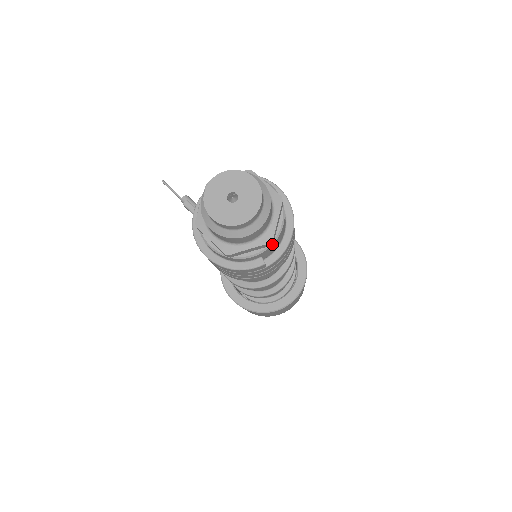
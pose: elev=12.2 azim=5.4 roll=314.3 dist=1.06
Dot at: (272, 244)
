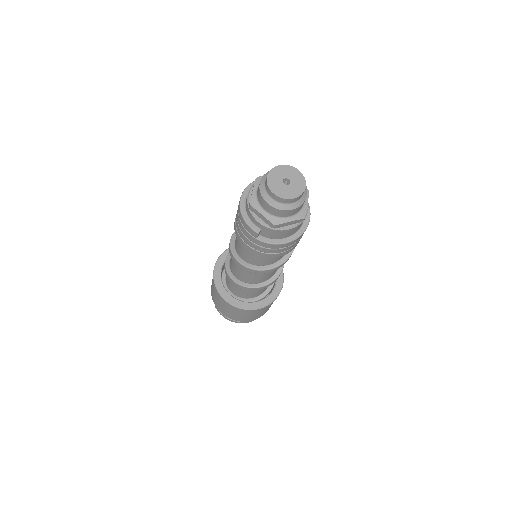
Dot at: (273, 229)
